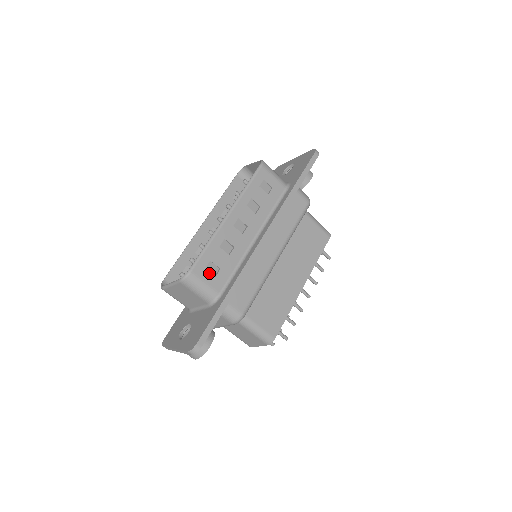
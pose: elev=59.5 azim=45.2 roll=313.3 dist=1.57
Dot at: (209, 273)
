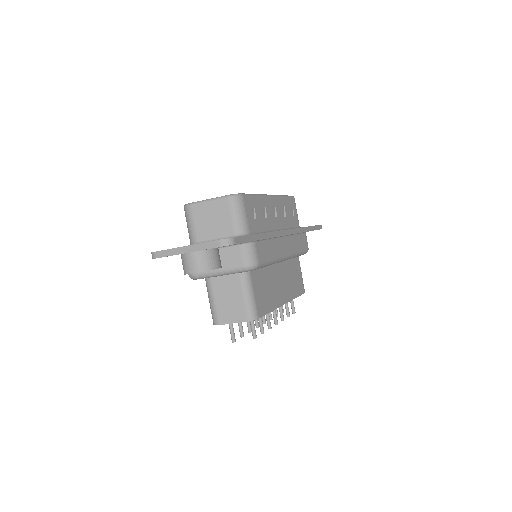
Dot at: (250, 211)
